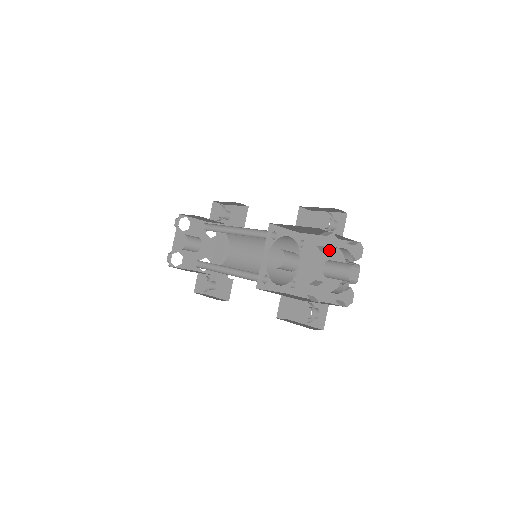
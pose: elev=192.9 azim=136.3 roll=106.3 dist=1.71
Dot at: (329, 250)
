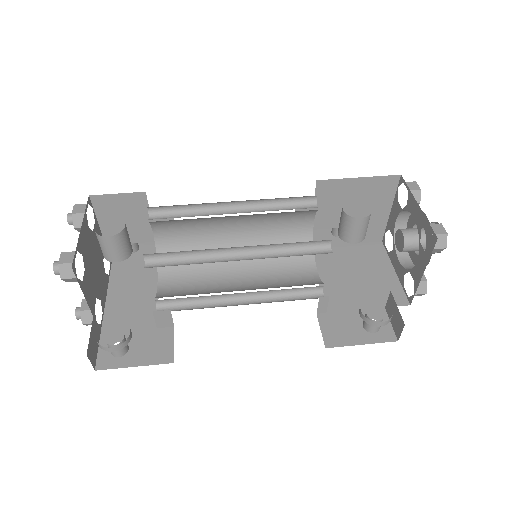
Dot at: (419, 199)
